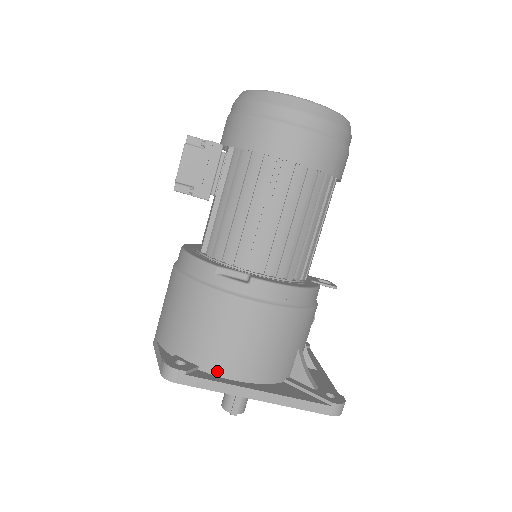
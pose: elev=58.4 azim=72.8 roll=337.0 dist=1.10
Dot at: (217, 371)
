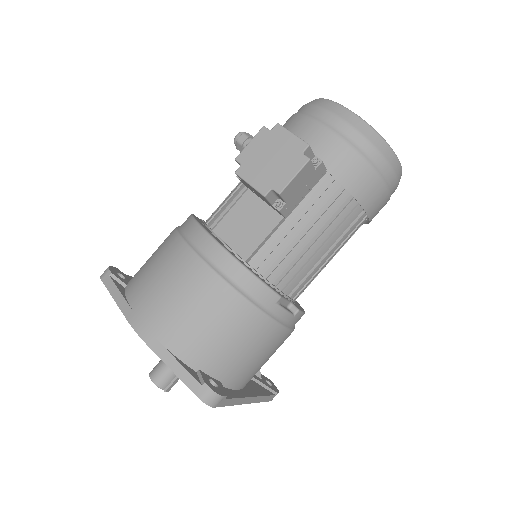
Dot at: (233, 385)
